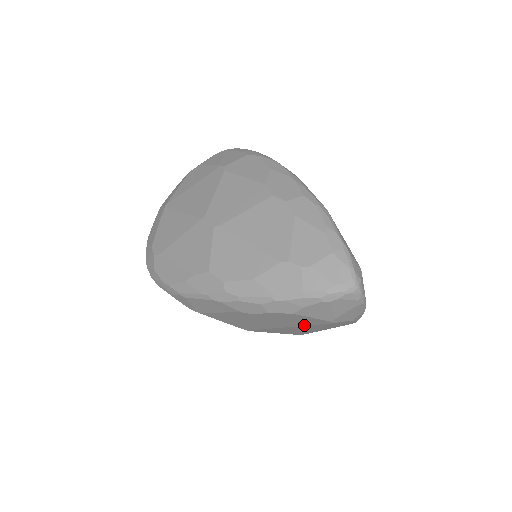
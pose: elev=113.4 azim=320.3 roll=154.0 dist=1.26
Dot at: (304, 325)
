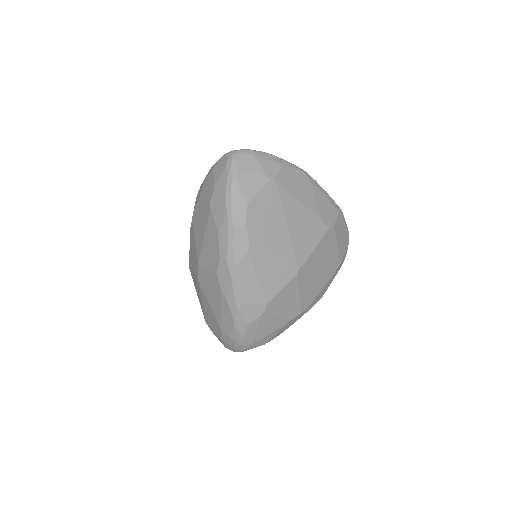
Dot at: (281, 207)
